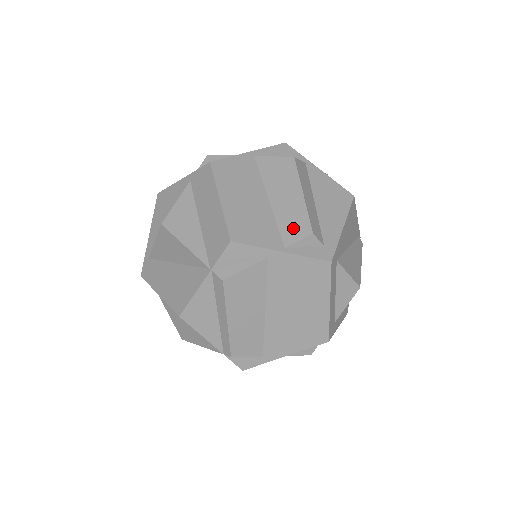
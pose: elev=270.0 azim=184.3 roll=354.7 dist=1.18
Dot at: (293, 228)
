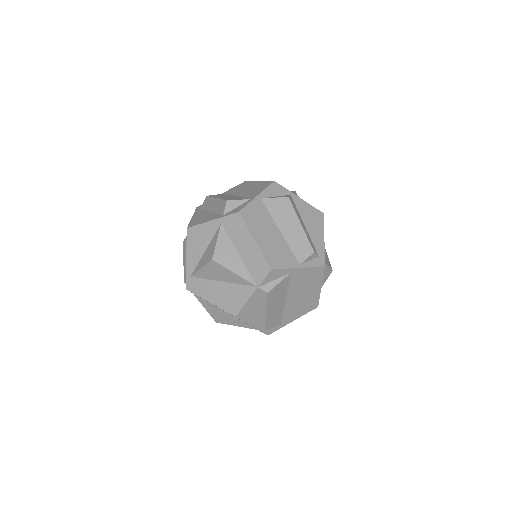
Dot at: (301, 250)
